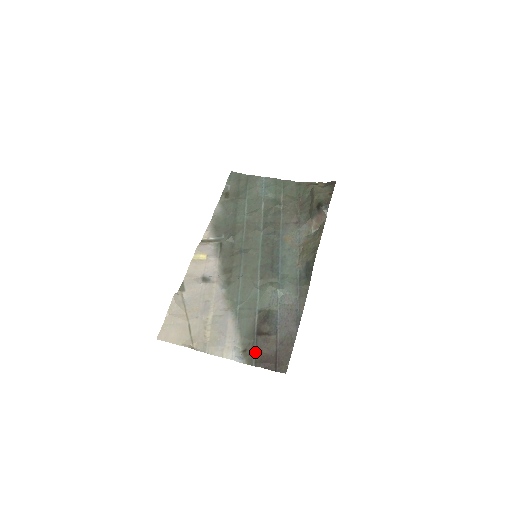
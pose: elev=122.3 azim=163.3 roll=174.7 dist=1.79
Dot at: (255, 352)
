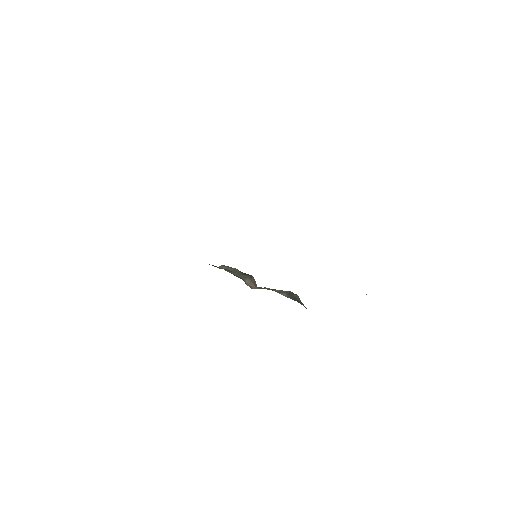
Dot at: occluded
